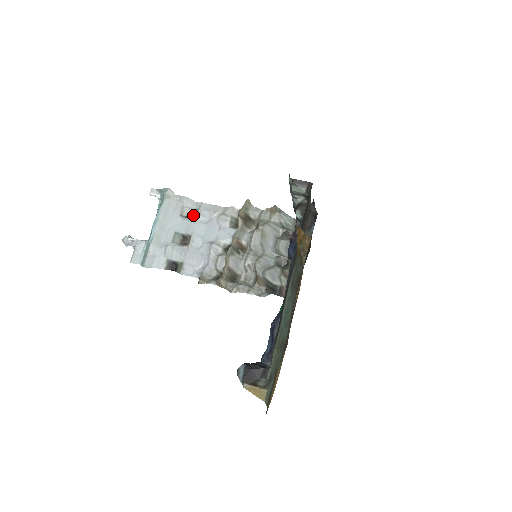
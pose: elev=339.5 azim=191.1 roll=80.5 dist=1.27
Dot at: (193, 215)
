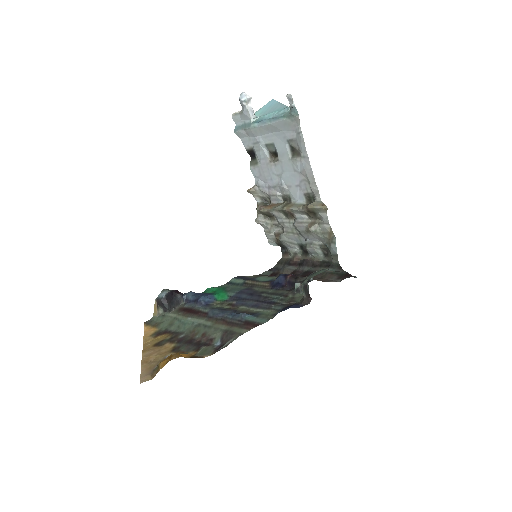
Dot at: (295, 153)
